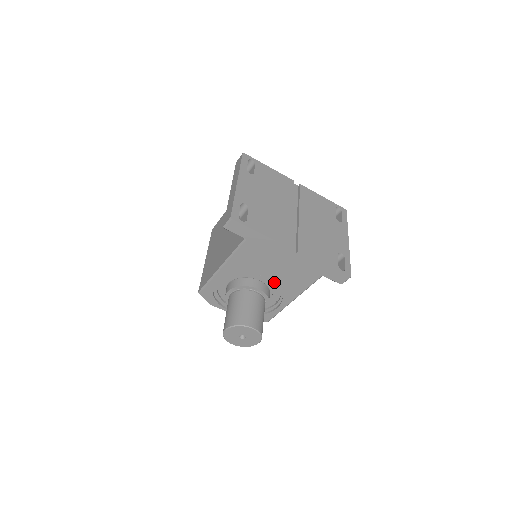
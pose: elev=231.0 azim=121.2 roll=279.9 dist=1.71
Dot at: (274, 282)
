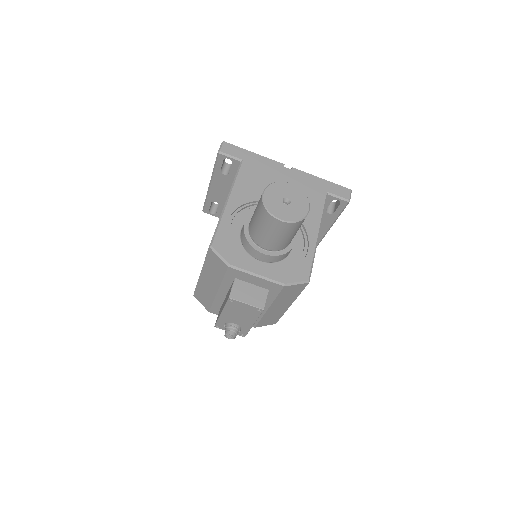
Dot at: occluded
